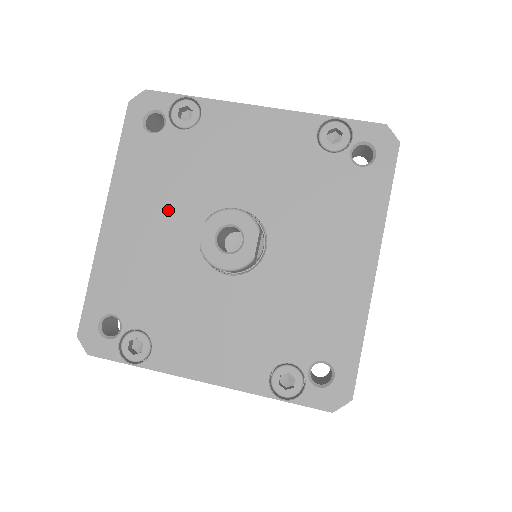
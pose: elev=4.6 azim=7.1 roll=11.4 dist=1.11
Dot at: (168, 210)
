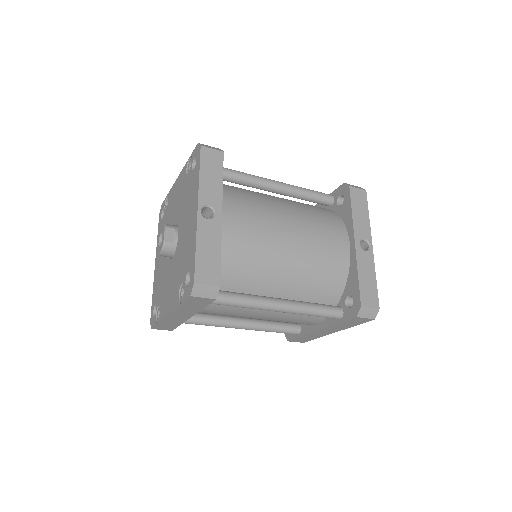
Dot at: occluded
